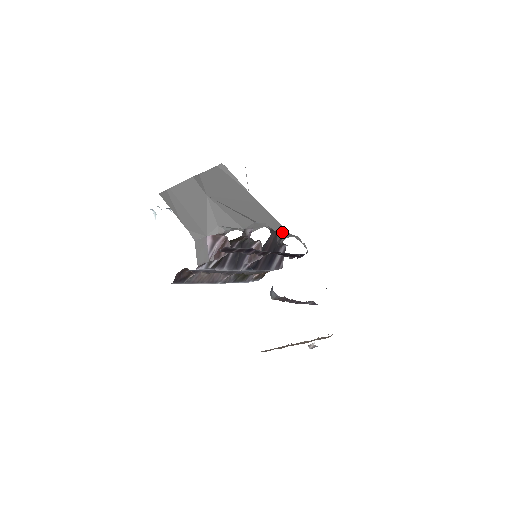
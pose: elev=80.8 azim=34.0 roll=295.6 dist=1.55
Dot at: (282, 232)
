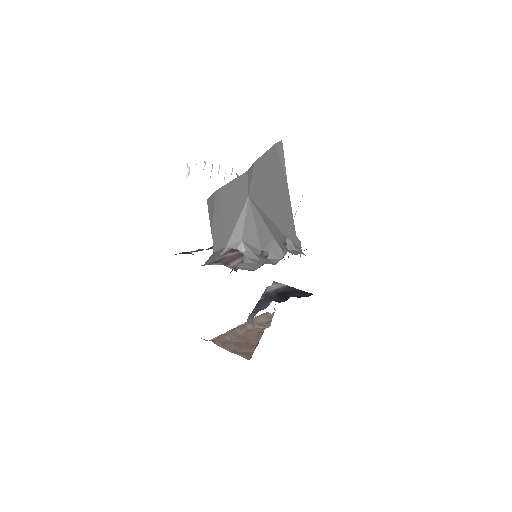
Dot at: (291, 235)
